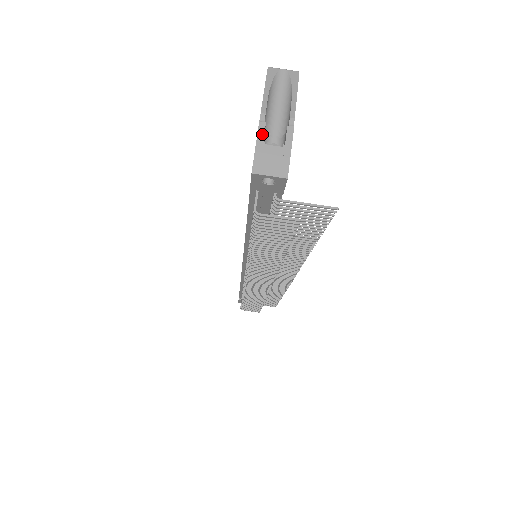
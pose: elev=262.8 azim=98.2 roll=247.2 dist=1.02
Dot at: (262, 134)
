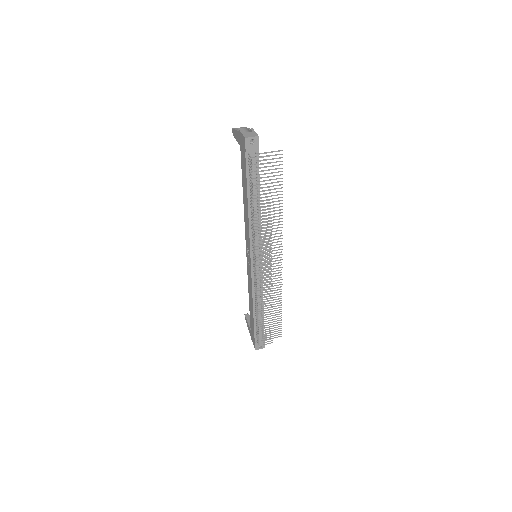
Dot at: (242, 132)
